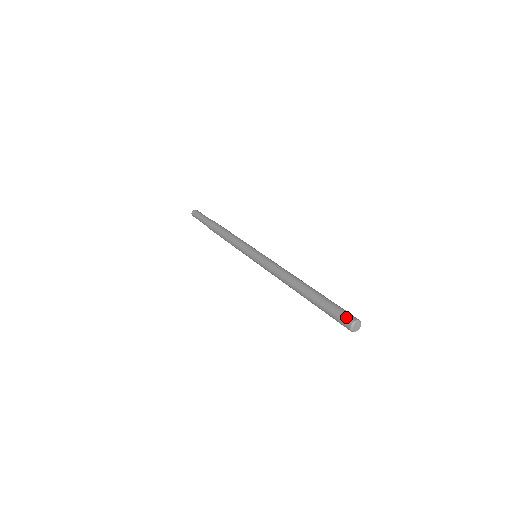
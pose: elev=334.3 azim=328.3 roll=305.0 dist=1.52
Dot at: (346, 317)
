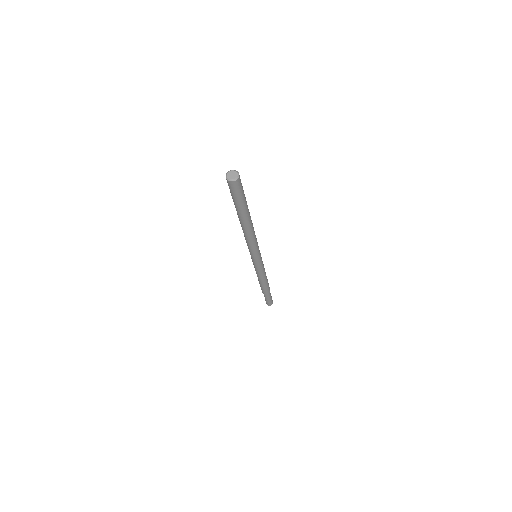
Dot at: occluded
